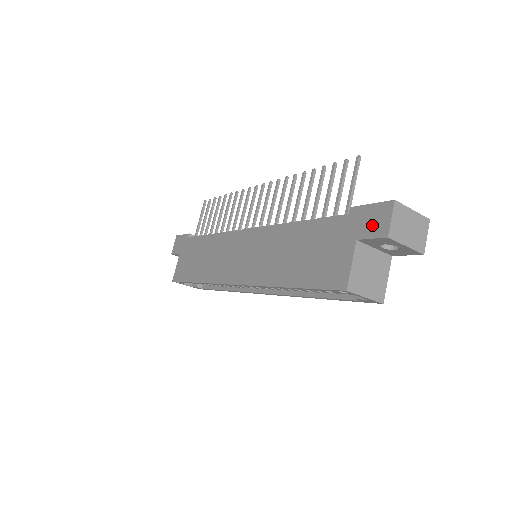
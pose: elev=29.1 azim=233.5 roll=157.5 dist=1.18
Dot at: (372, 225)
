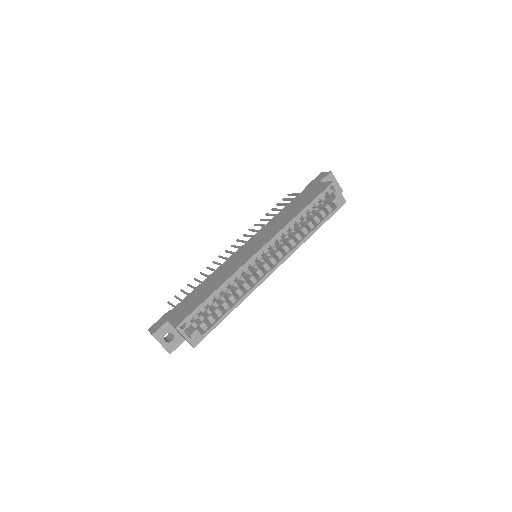
Dot at: (321, 177)
